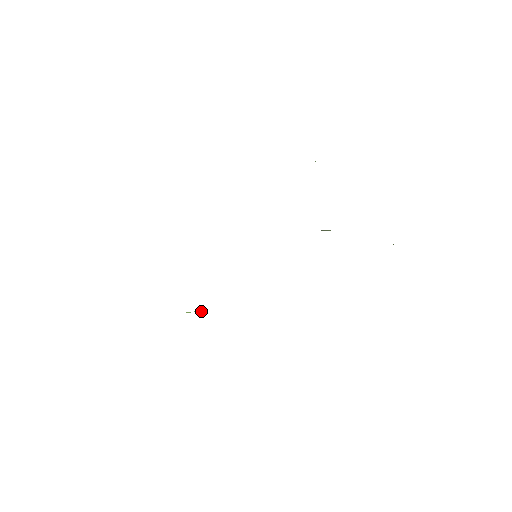
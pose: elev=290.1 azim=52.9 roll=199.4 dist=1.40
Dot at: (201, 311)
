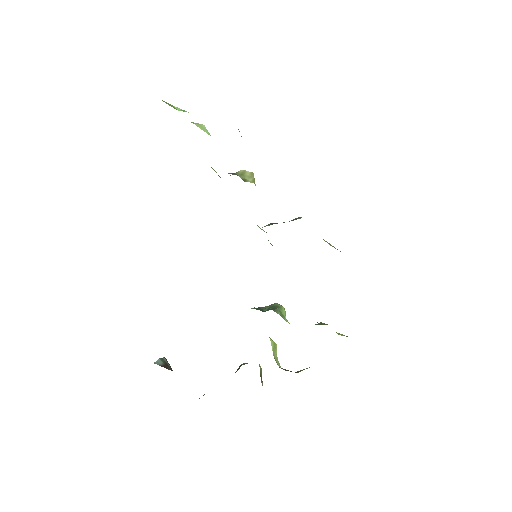
Dot at: occluded
